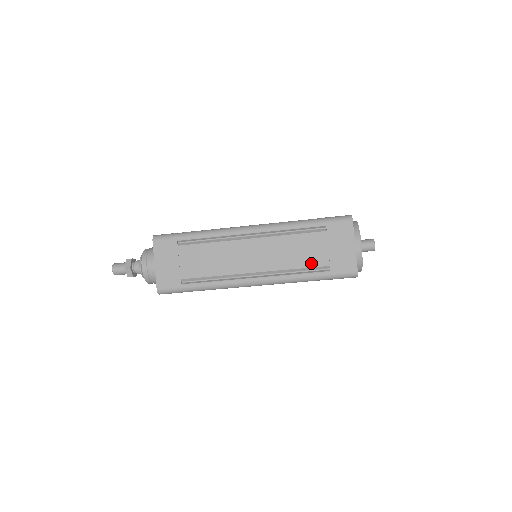
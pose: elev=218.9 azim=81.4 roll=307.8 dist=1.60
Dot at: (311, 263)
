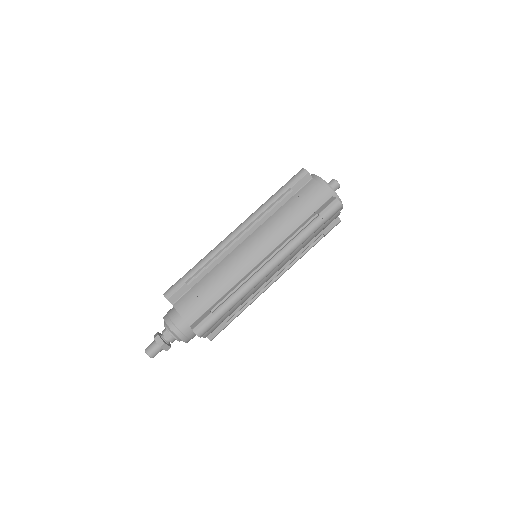
Dot at: occluded
